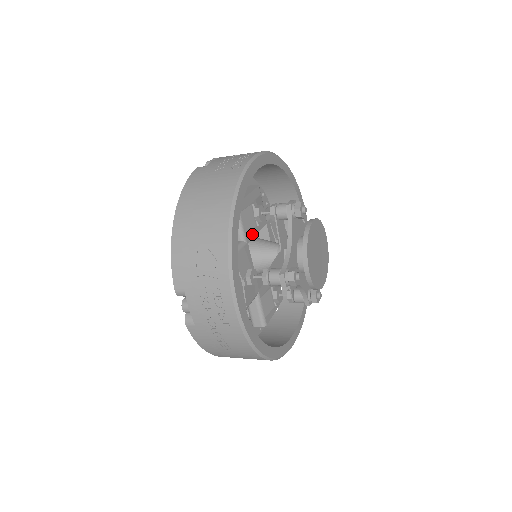
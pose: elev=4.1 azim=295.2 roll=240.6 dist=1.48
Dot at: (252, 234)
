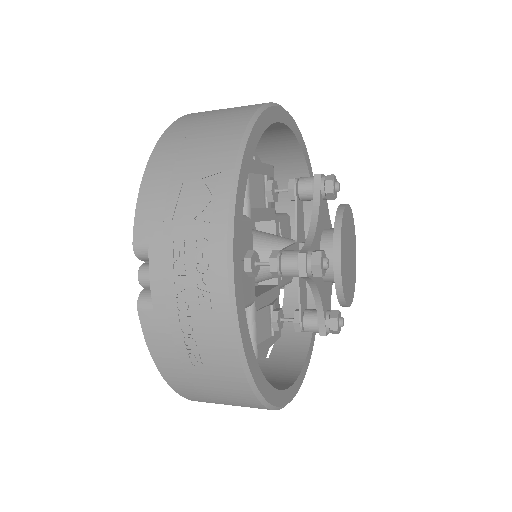
Dot at: (258, 215)
